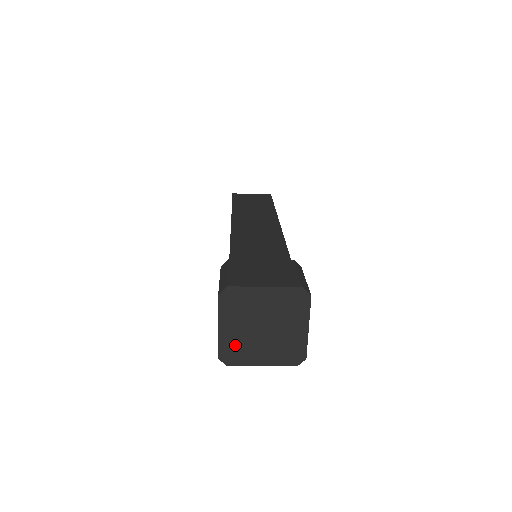
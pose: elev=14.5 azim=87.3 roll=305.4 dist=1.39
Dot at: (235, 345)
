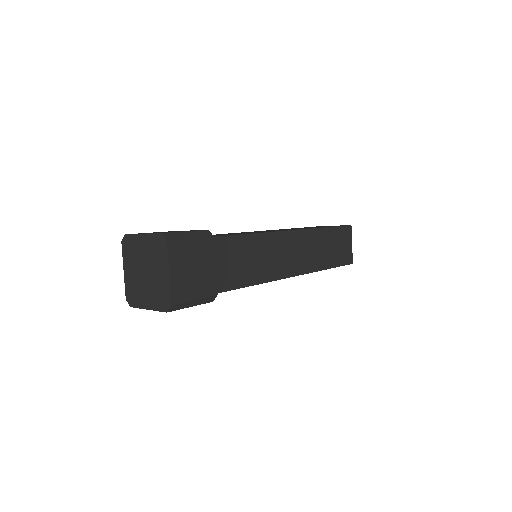
Dot at: (133, 287)
